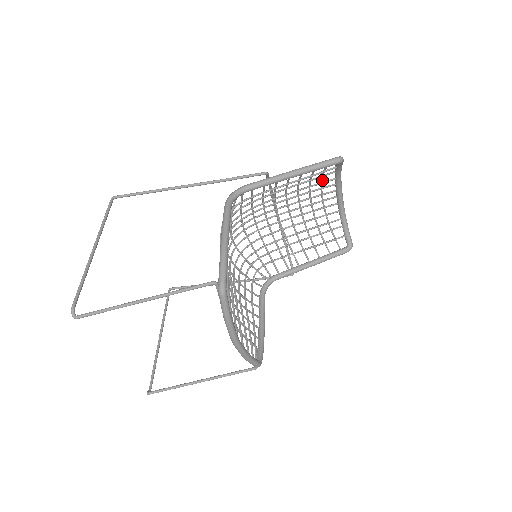
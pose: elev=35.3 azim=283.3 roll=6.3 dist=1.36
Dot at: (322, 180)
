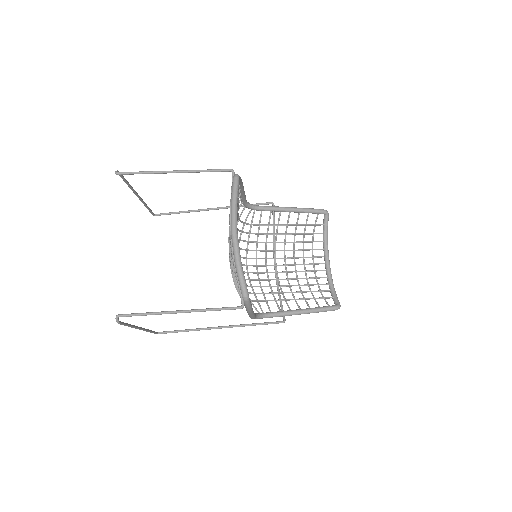
Dot at: (313, 240)
